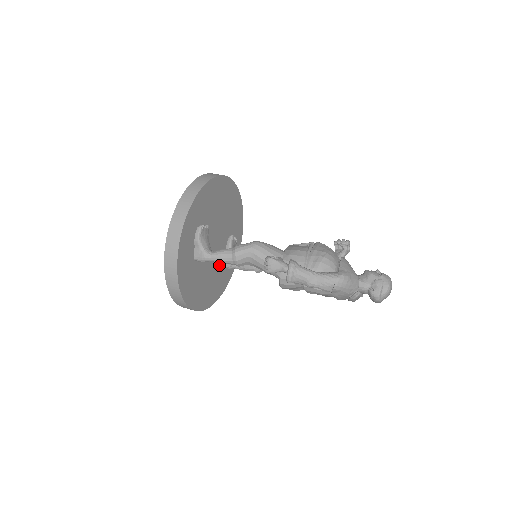
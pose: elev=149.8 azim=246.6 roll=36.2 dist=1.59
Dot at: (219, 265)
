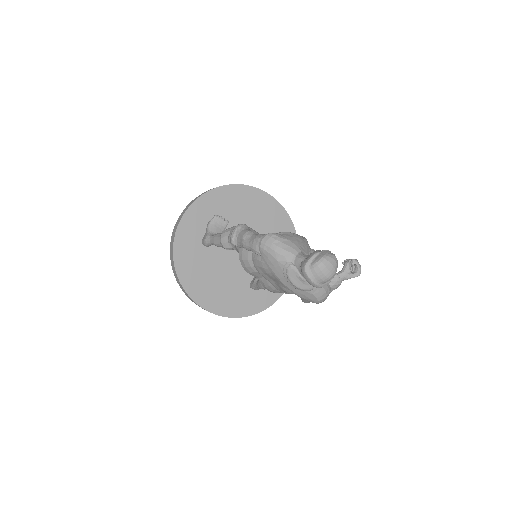
Dot at: (243, 280)
